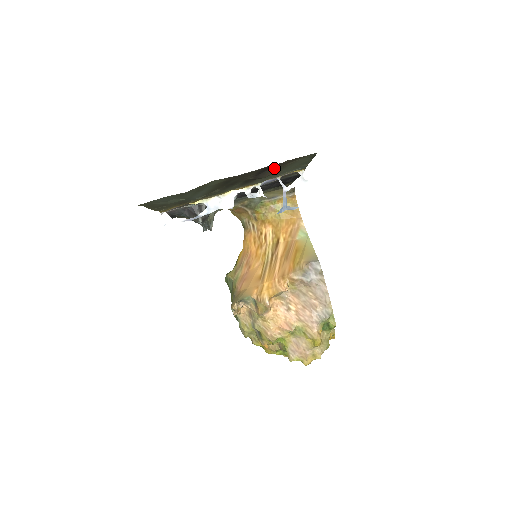
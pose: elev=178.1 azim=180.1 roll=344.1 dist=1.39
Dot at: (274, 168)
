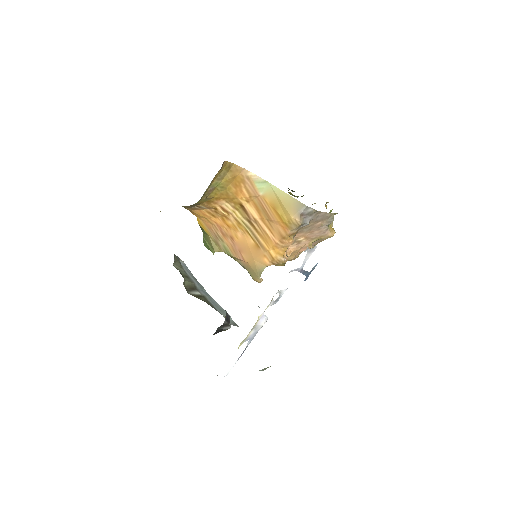
Dot at: occluded
